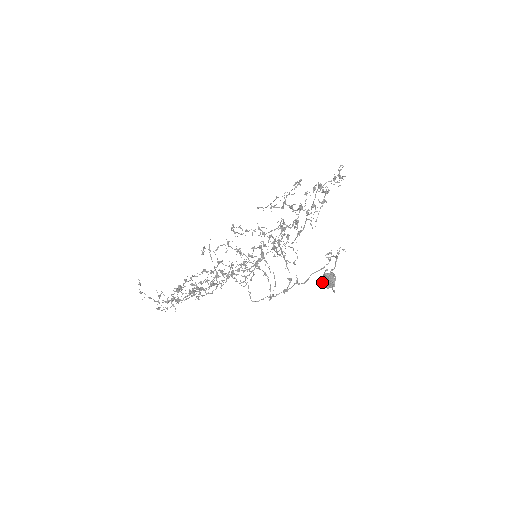
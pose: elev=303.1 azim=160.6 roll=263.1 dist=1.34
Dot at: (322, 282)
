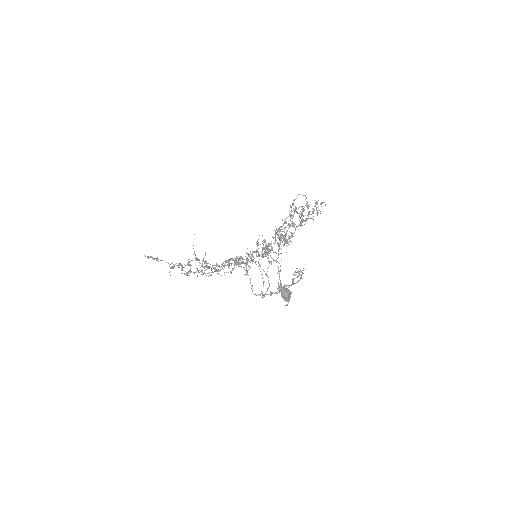
Dot at: occluded
